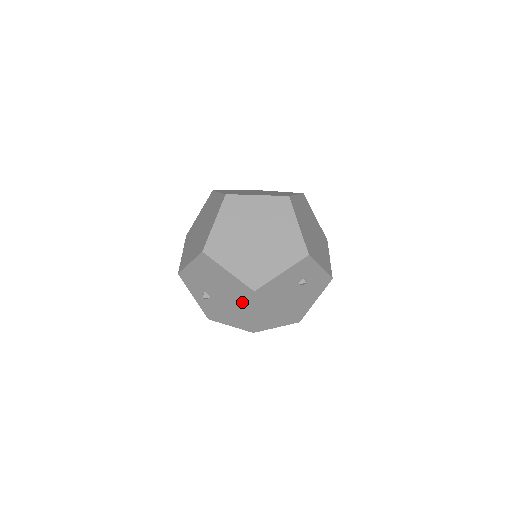
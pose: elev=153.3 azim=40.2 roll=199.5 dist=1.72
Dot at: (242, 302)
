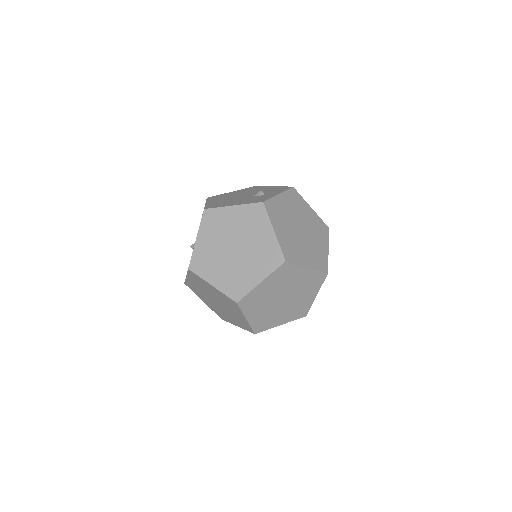
Dot at: occluded
